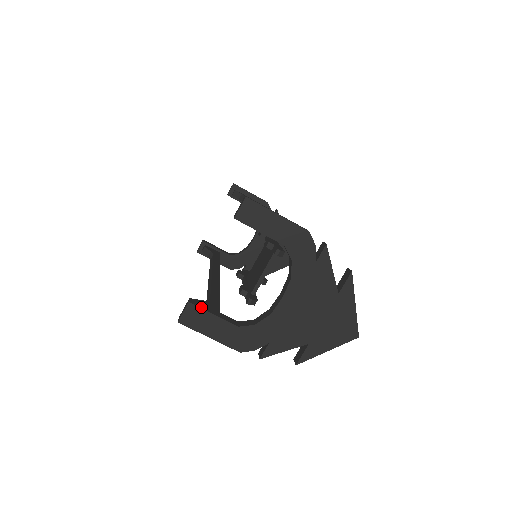
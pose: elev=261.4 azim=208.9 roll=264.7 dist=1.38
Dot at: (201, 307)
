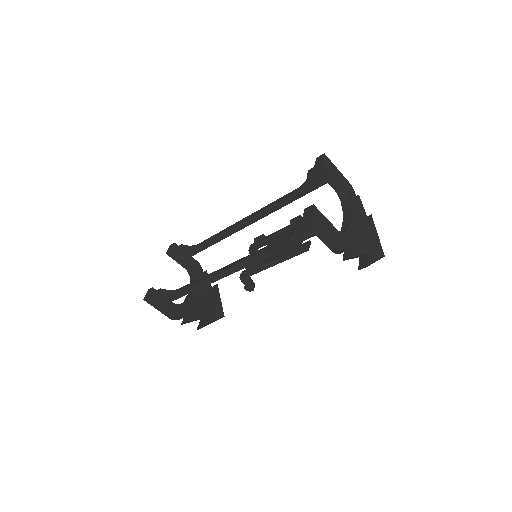
Dot at: (318, 211)
